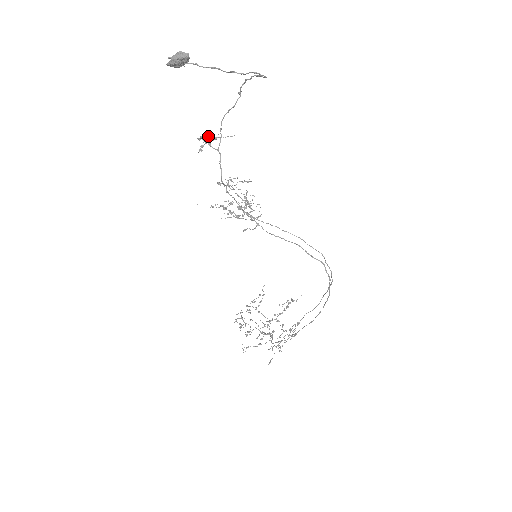
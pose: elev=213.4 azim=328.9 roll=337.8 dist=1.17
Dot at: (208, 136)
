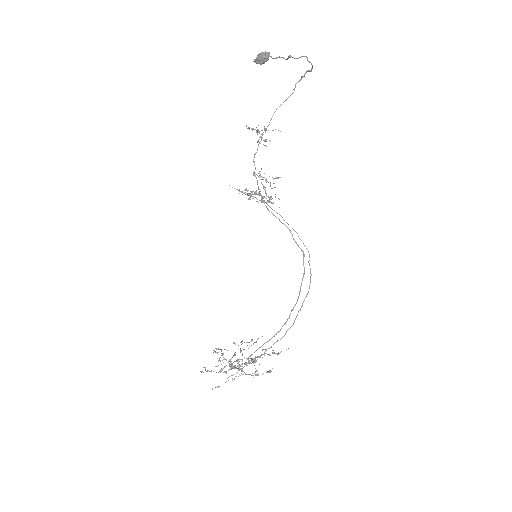
Dot at: occluded
